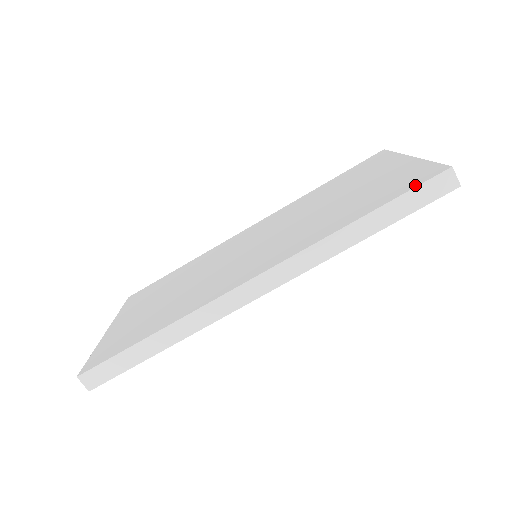
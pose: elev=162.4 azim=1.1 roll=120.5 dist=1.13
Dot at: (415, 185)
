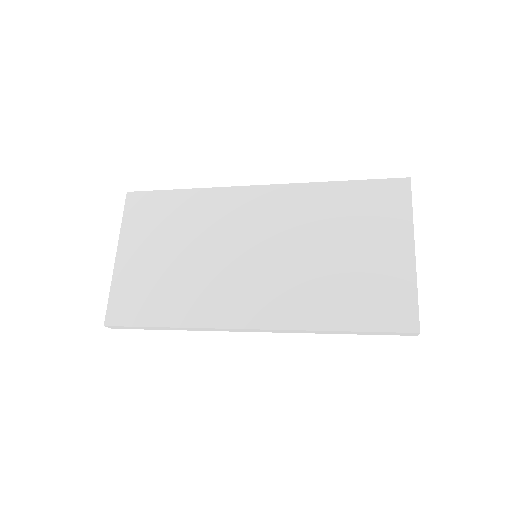
Dot at: (390, 329)
